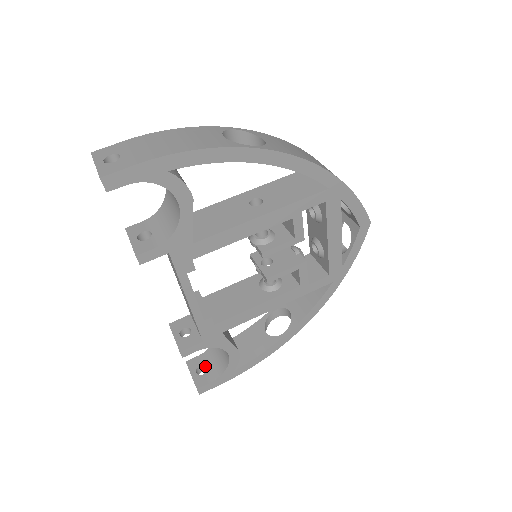
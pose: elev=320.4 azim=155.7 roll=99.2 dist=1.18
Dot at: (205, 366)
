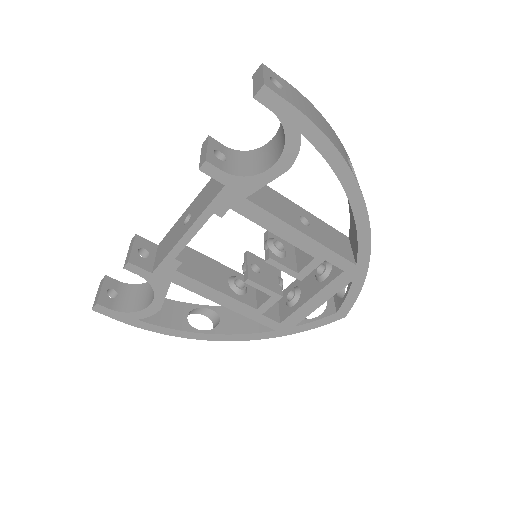
Dot at: (118, 294)
